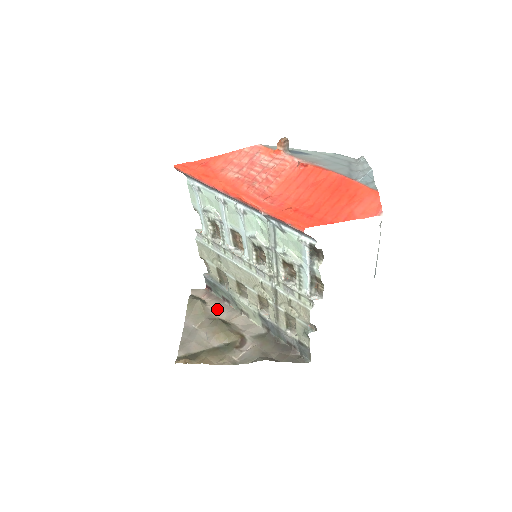
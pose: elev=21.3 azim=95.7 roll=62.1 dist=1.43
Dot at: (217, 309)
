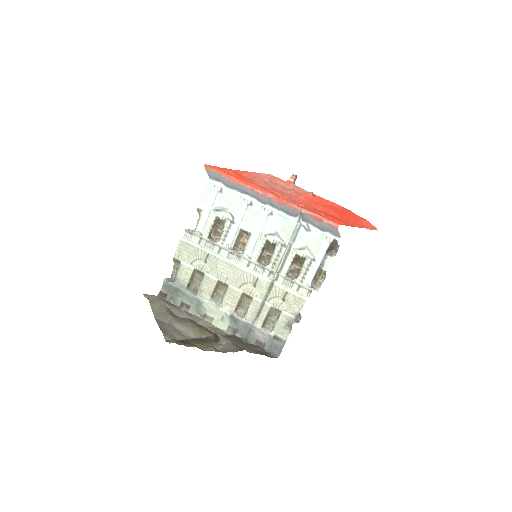
Dot at: (178, 312)
